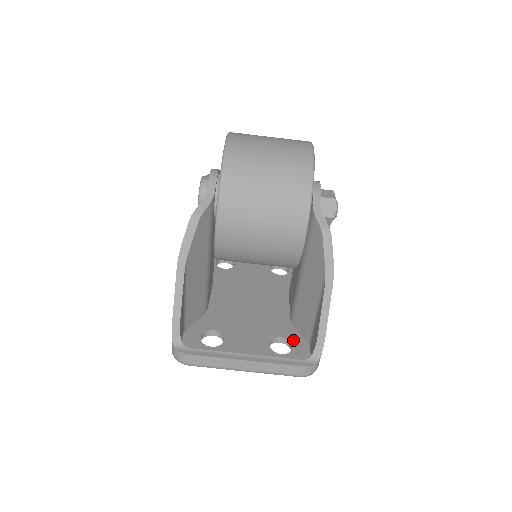
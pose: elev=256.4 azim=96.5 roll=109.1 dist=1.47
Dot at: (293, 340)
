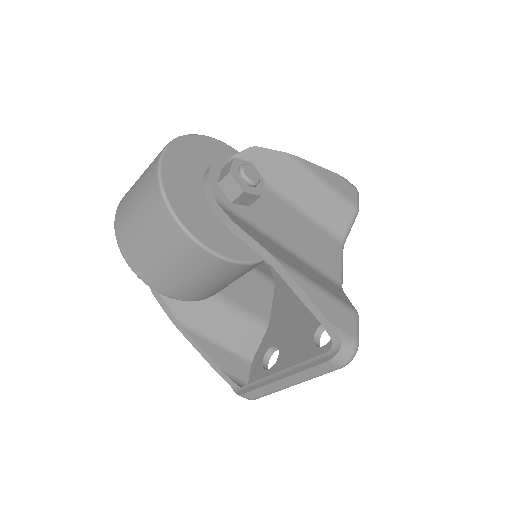
Dot at: occluded
